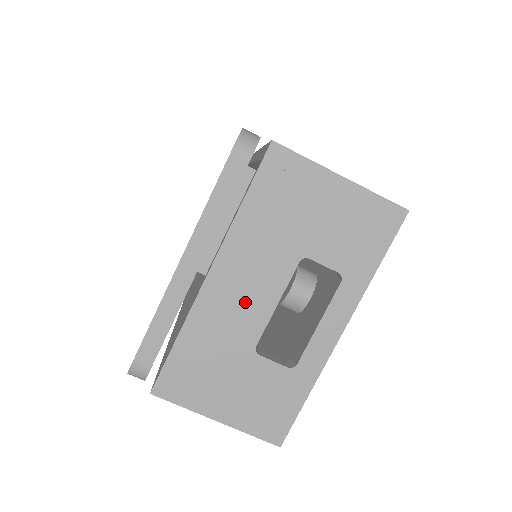
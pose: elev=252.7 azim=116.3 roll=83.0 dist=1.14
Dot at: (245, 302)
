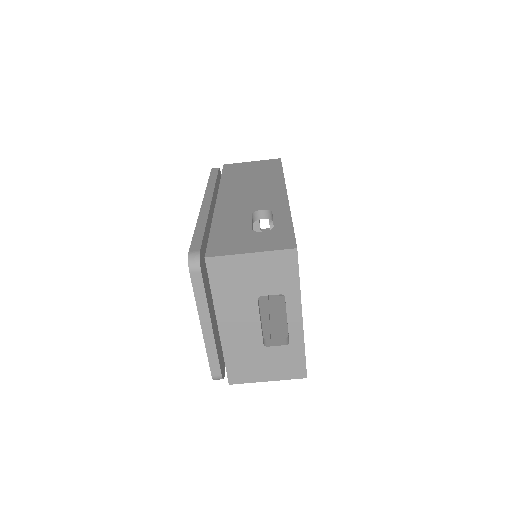
Dot at: (244, 329)
